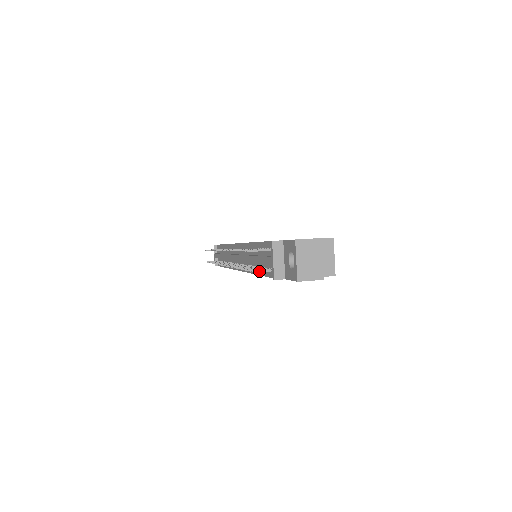
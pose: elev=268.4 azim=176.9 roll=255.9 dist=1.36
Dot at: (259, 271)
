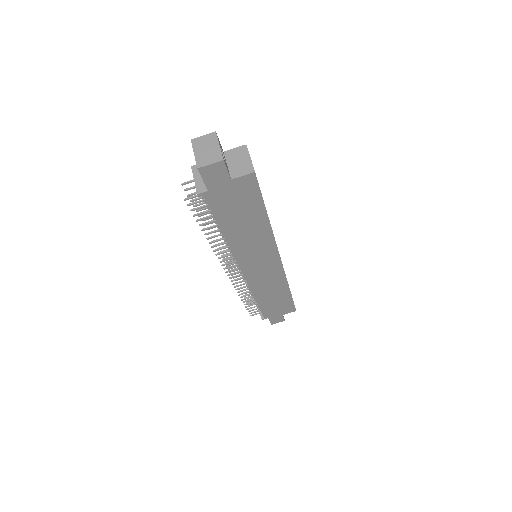
Dot at: (188, 198)
